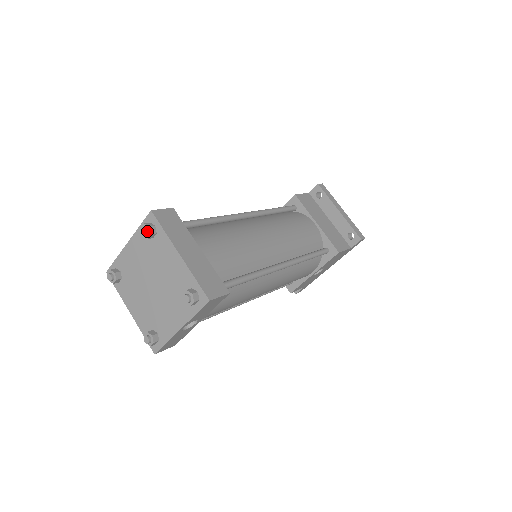
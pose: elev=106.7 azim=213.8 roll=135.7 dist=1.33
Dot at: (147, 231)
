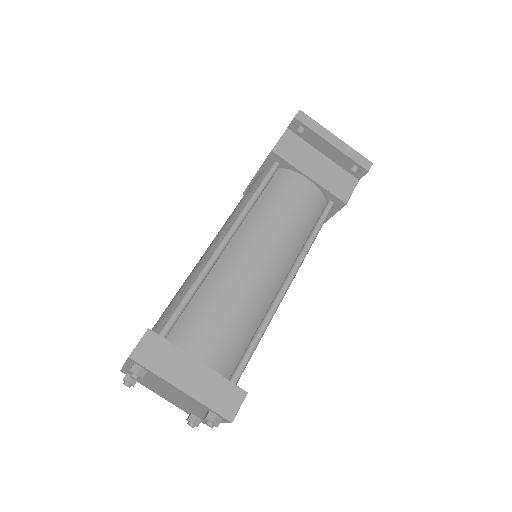
Dot at: (137, 377)
